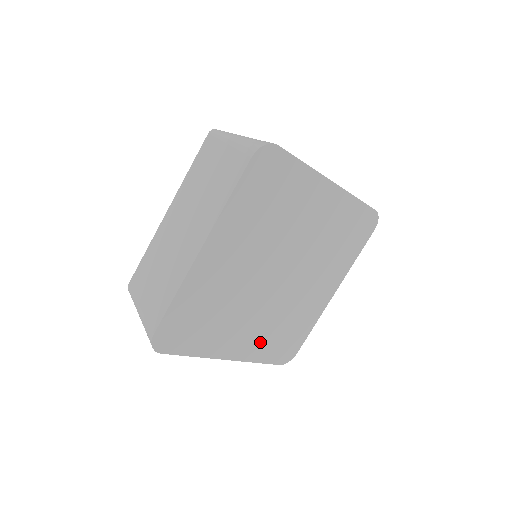
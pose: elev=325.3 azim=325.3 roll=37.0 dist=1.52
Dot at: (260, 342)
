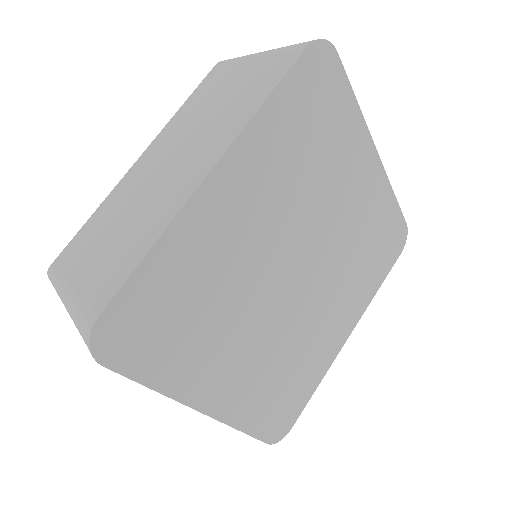
Dot at: (252, 391)
